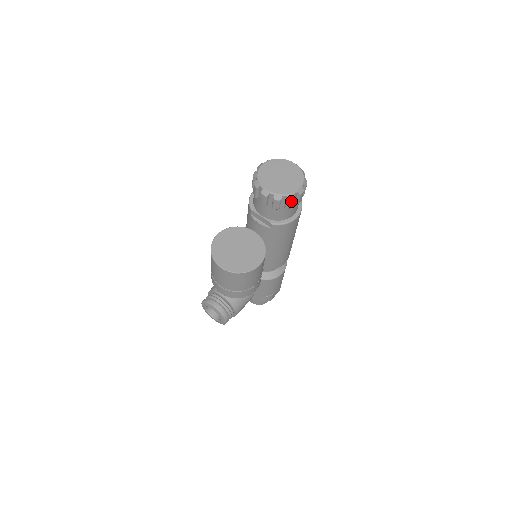
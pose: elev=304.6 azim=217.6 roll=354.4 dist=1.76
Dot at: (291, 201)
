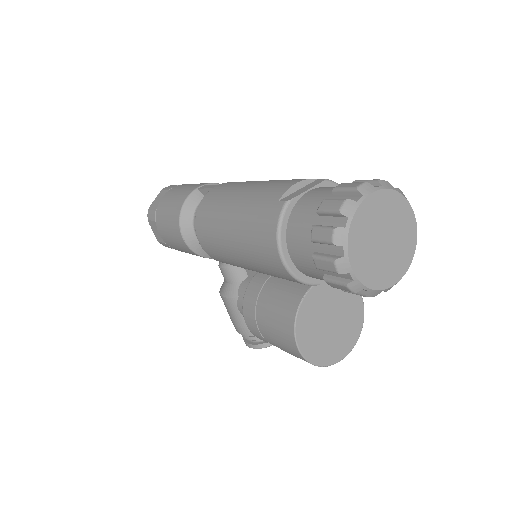
Dot at: occluded
